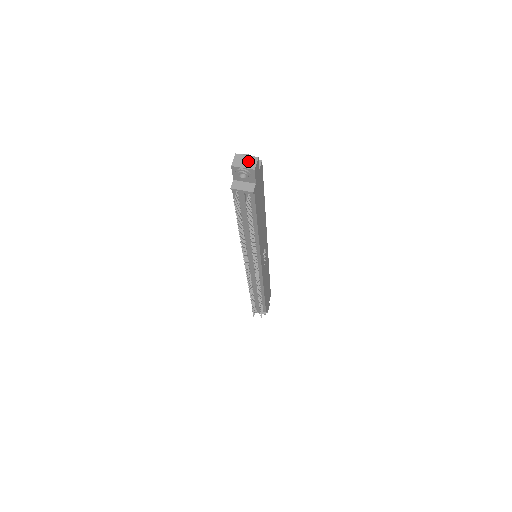
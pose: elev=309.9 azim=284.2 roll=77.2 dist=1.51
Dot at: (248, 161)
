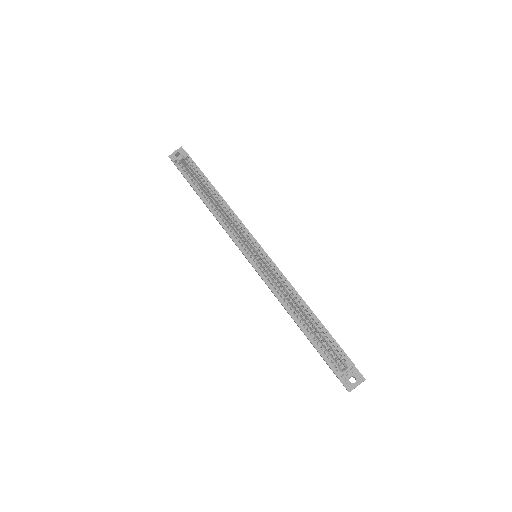
Dot at: occluded
